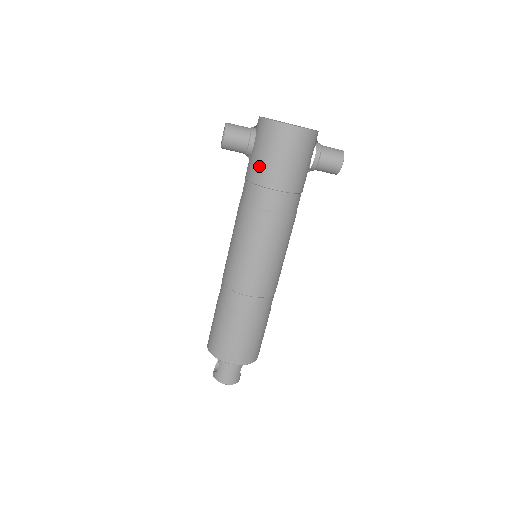
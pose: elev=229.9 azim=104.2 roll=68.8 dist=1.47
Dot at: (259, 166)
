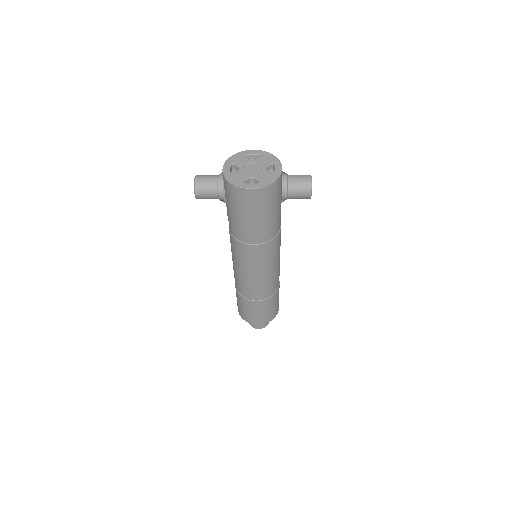
Dot at: (232, 214)
